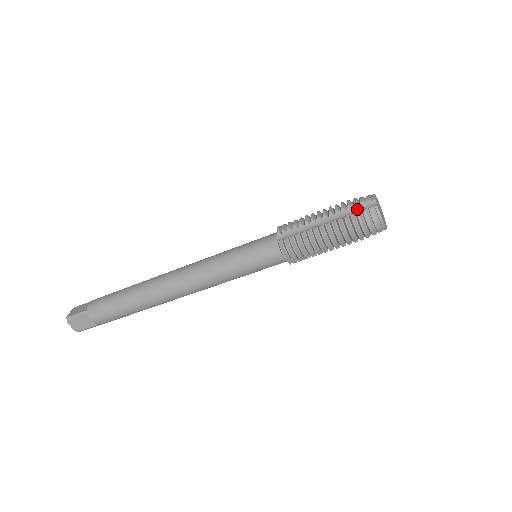
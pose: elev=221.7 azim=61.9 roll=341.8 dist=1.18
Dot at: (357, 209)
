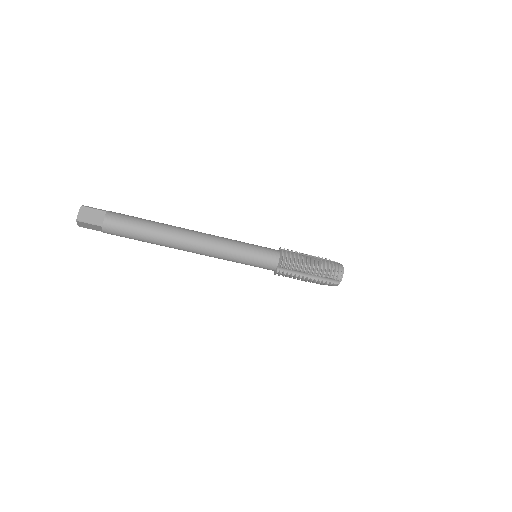
Dot at: occluded
